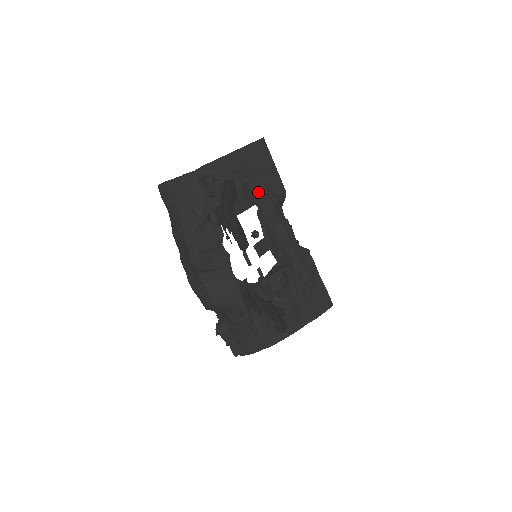
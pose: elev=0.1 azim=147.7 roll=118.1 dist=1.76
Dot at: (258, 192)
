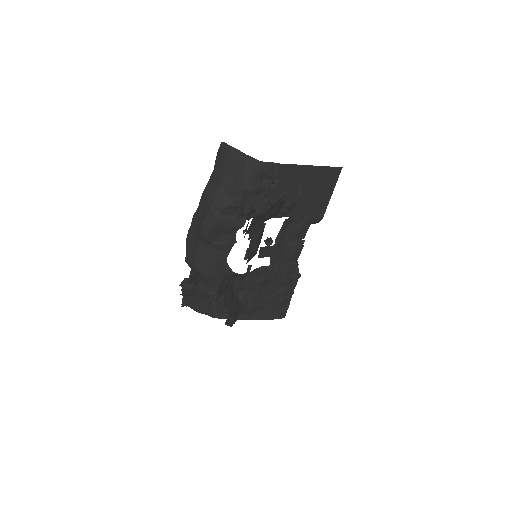
Dot at: (299, 211)
